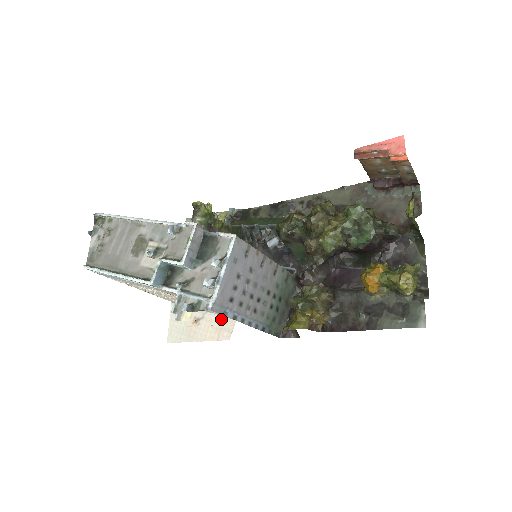
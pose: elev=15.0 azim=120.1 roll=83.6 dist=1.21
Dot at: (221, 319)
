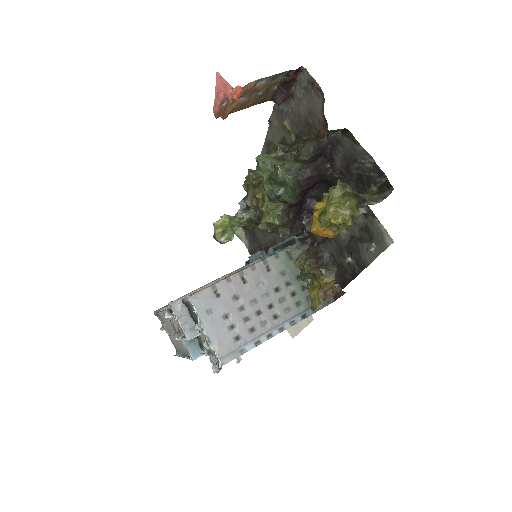
Dot at: occluded
